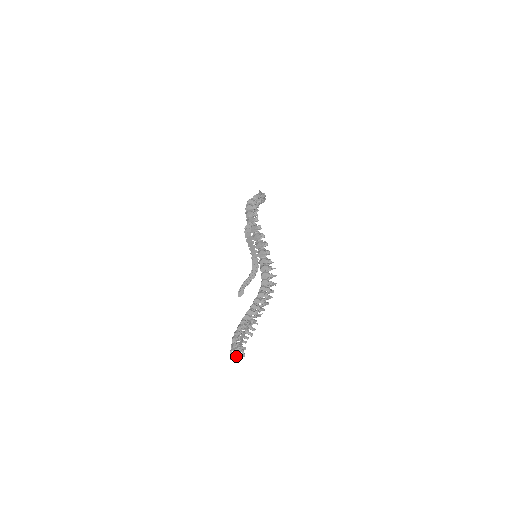
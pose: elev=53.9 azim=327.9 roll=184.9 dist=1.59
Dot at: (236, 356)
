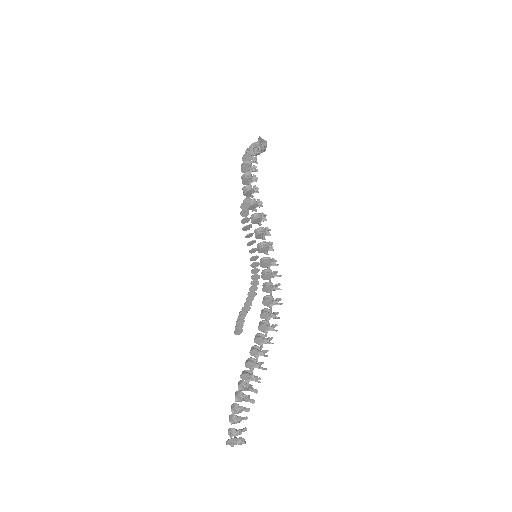
Dot at: (234, 443)
